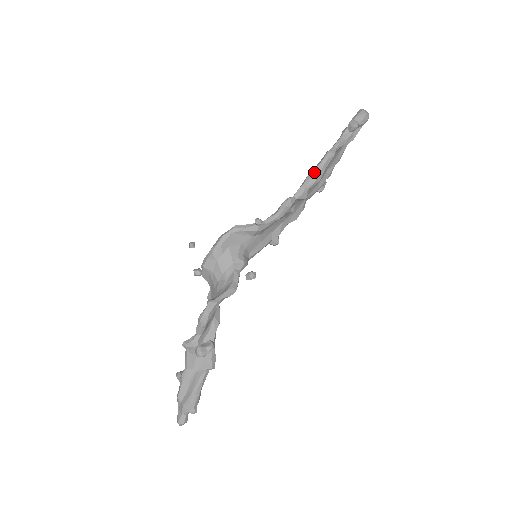
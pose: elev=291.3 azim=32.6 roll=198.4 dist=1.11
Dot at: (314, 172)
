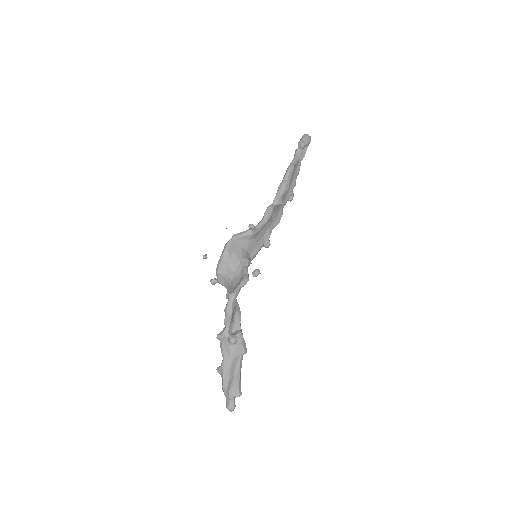
Dot at: (282, 183)
